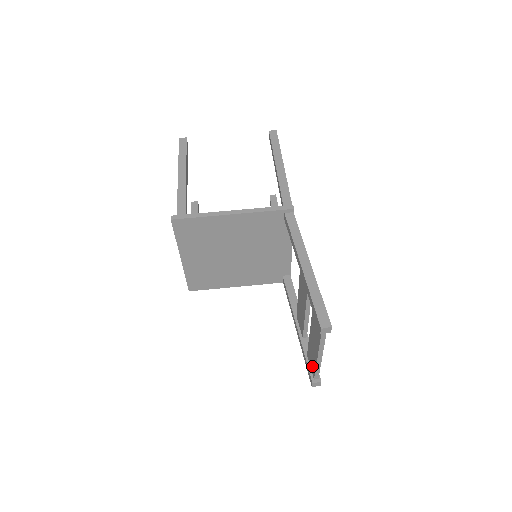
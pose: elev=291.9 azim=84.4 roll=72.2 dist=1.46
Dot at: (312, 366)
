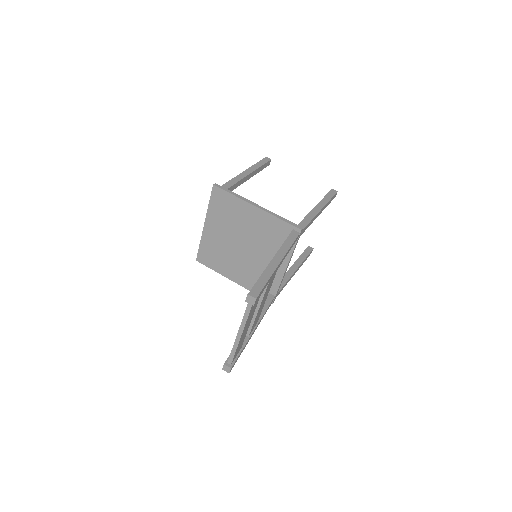
Dot at: occluded
